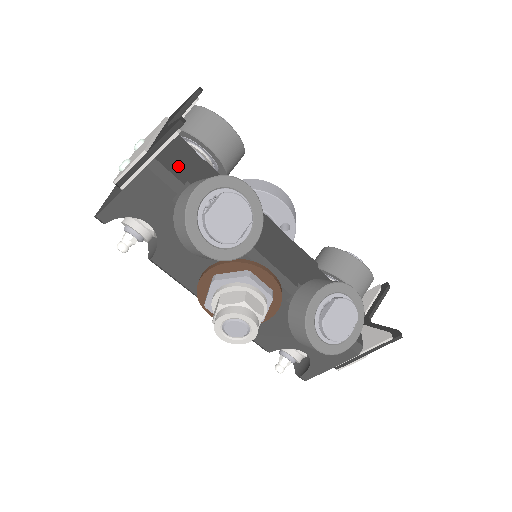
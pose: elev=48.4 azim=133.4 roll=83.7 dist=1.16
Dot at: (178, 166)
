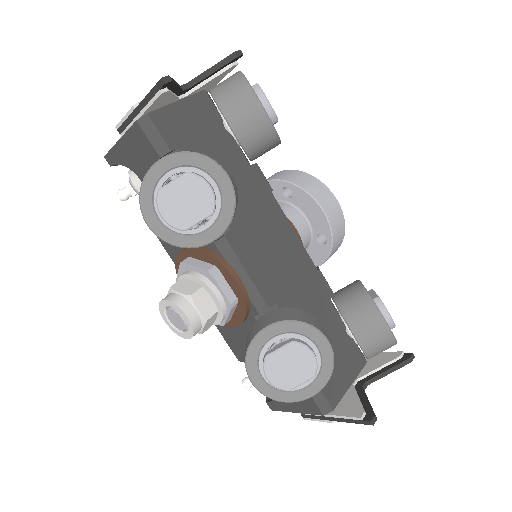
Dot at: (179, 130)
